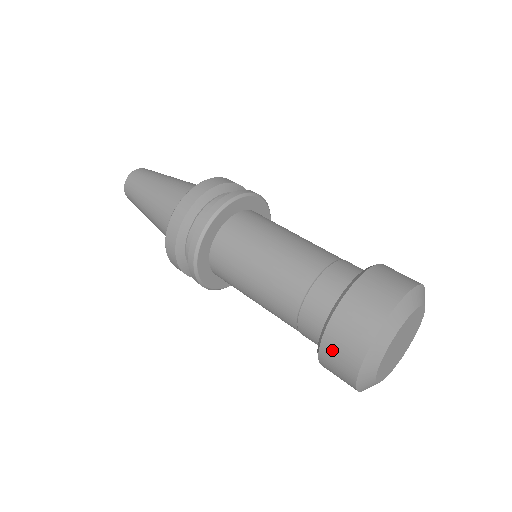
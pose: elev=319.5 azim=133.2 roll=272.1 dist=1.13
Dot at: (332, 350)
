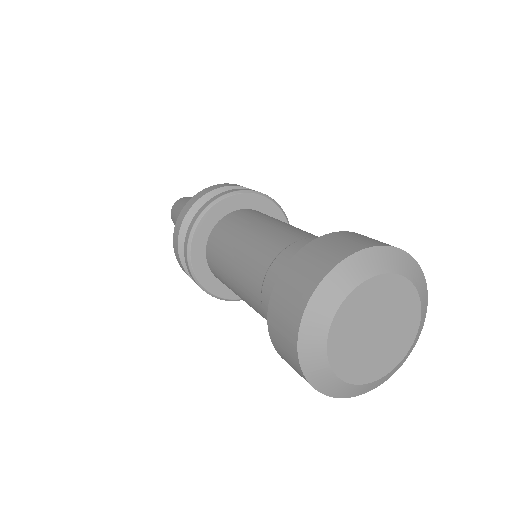
Dot at: (278, 305)
